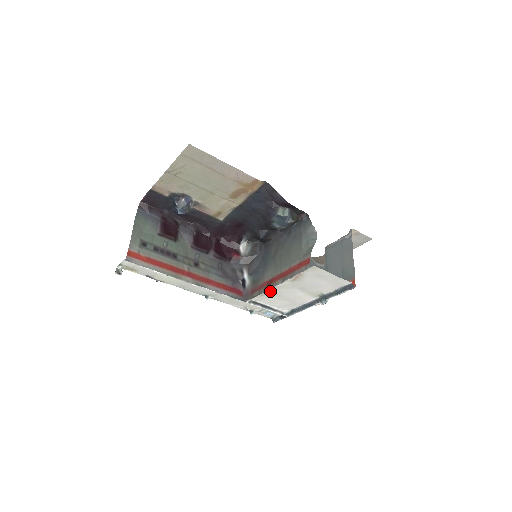
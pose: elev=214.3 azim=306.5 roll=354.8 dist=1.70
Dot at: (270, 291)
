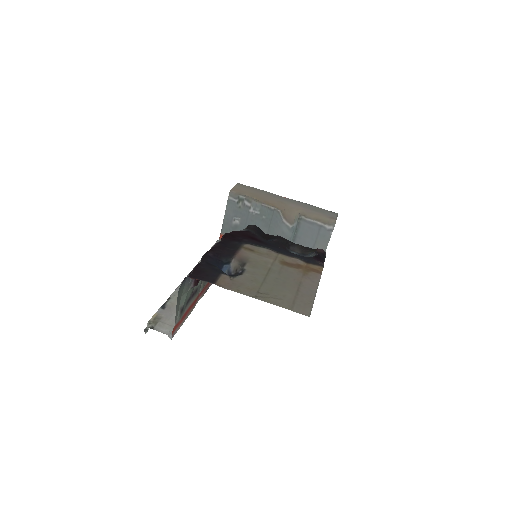
Dot at: occluded
